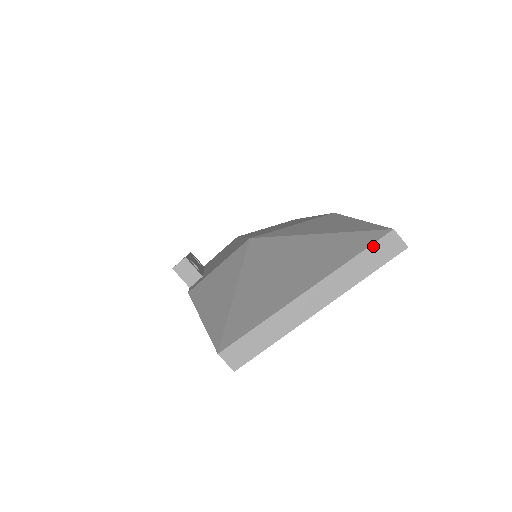
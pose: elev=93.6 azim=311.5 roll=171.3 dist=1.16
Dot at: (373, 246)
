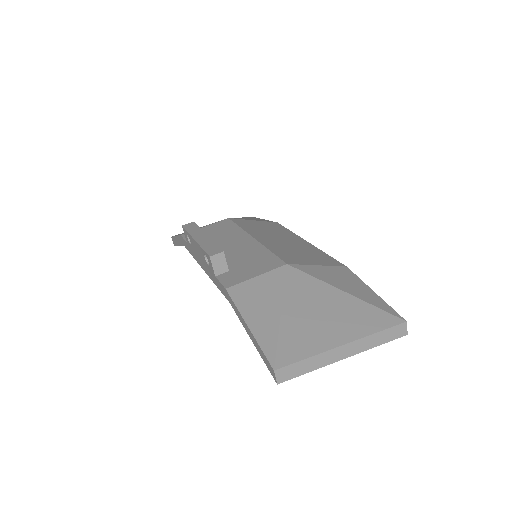
Dot at: (392, 328)
